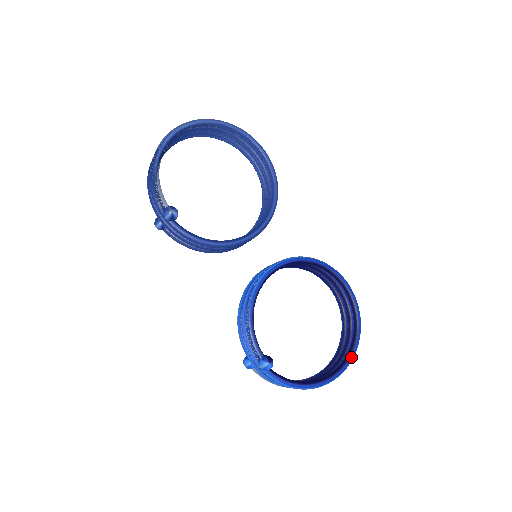
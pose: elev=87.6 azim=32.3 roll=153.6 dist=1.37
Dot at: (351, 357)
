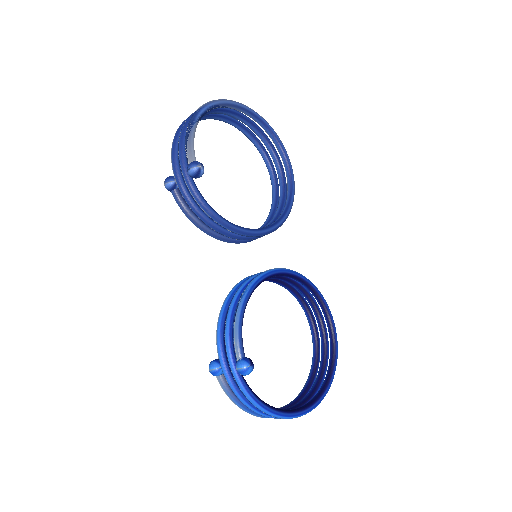
Dot at: (322, 397)
